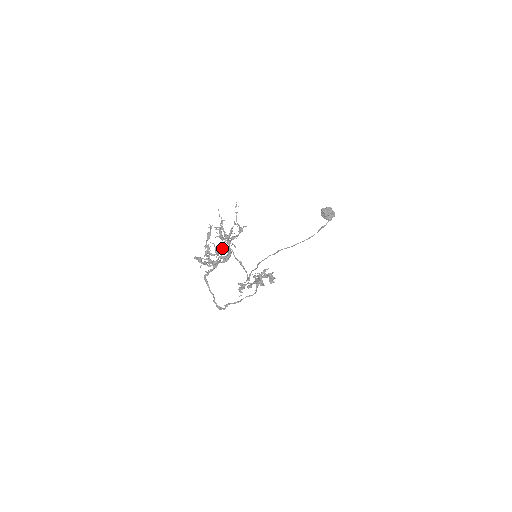
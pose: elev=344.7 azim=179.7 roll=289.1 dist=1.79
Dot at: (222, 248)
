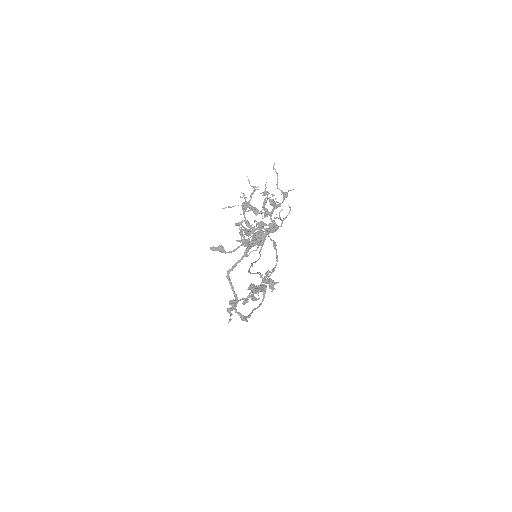
Dot at: (262, 222)
